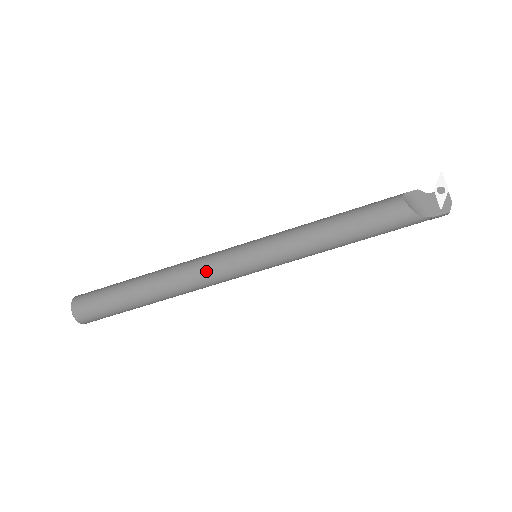
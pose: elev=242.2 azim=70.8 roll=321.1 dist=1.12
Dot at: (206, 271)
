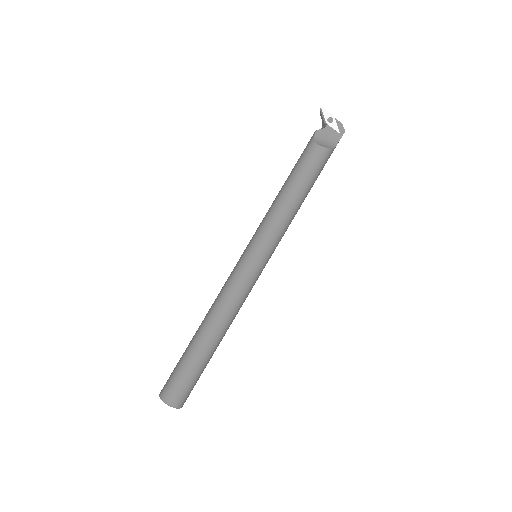
Dot at: (240, 296)
